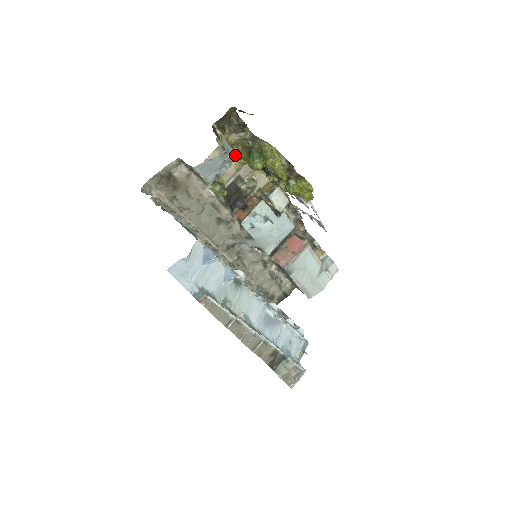
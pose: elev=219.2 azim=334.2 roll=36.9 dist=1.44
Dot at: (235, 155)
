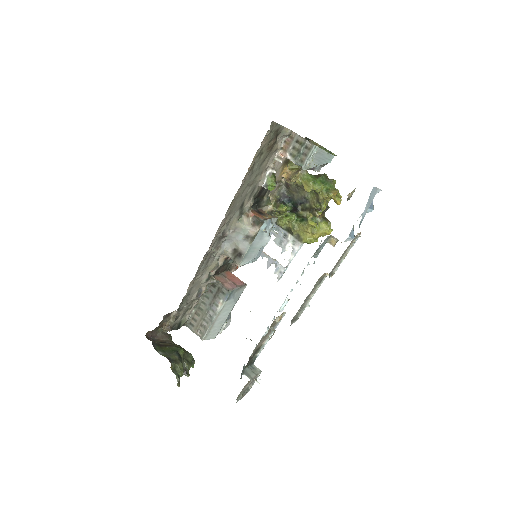
Dot at: occluded
